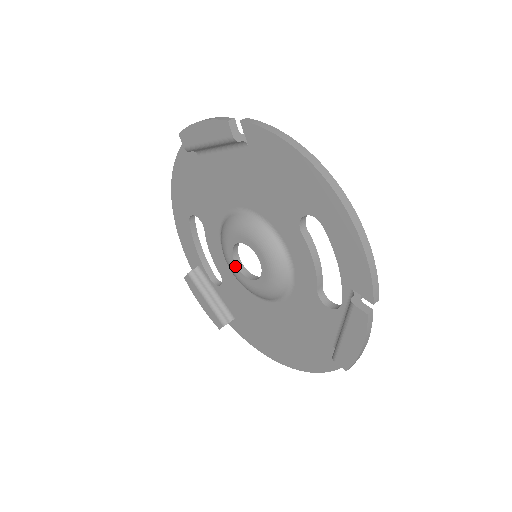
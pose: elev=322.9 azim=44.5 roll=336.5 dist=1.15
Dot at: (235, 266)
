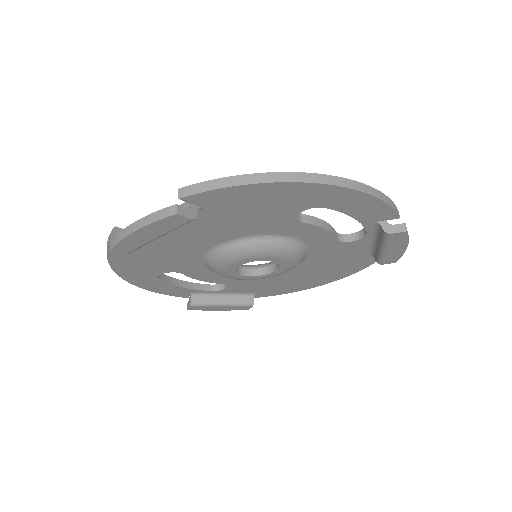
Dot at: (245, 277)
